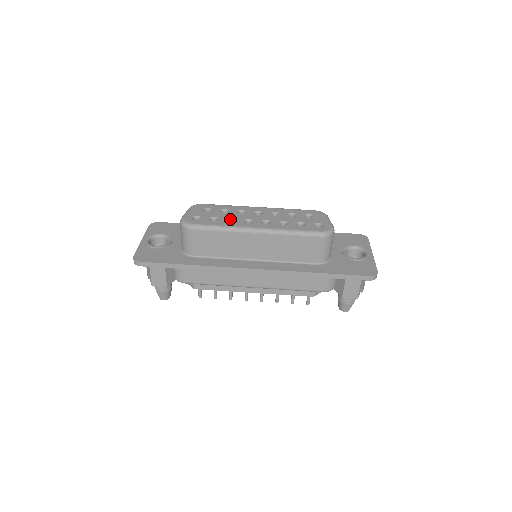
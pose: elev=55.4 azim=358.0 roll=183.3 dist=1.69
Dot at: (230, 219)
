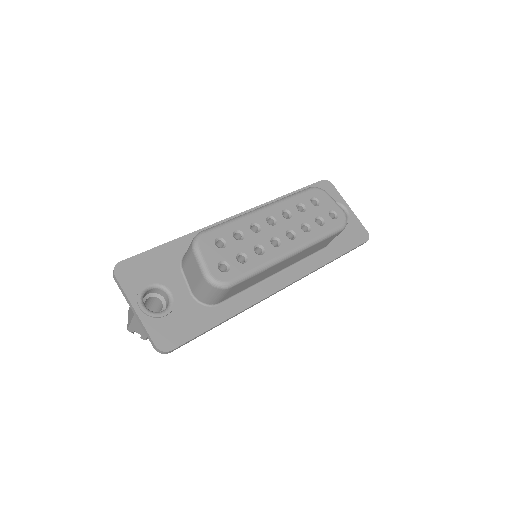
Dot at: (255, 248)
